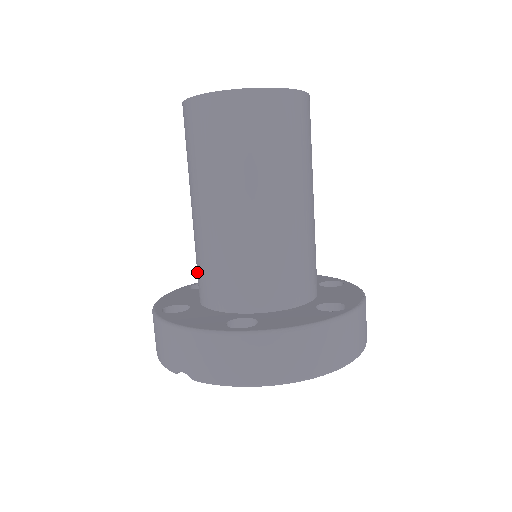
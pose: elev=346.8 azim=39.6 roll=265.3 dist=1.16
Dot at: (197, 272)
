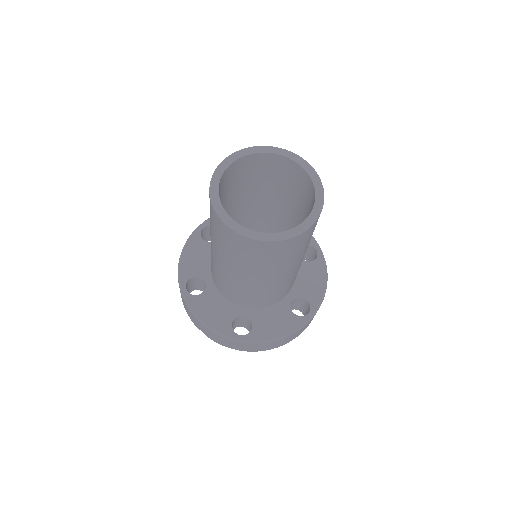
Dot at: (211, 266)
